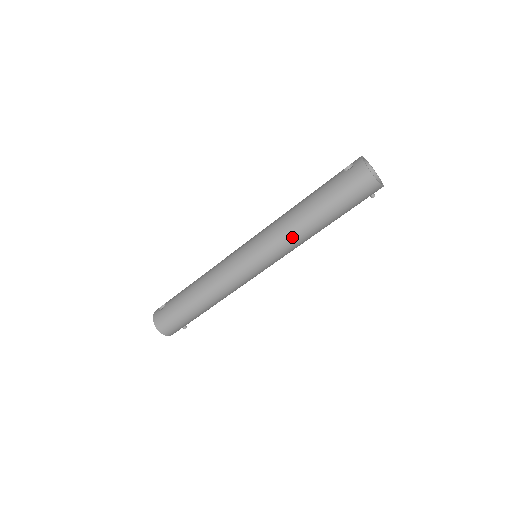
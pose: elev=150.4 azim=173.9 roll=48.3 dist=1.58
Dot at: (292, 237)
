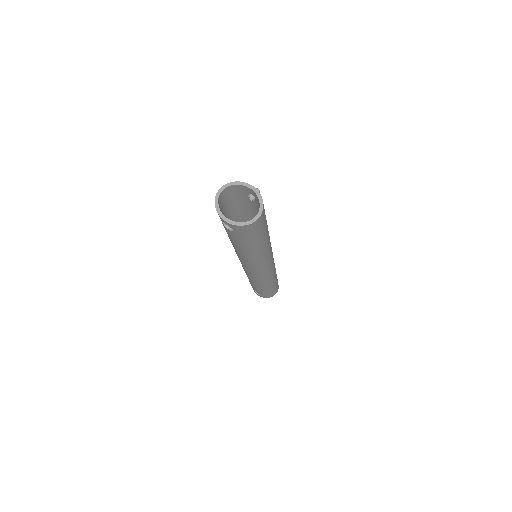
Dot at: (266, 254)
